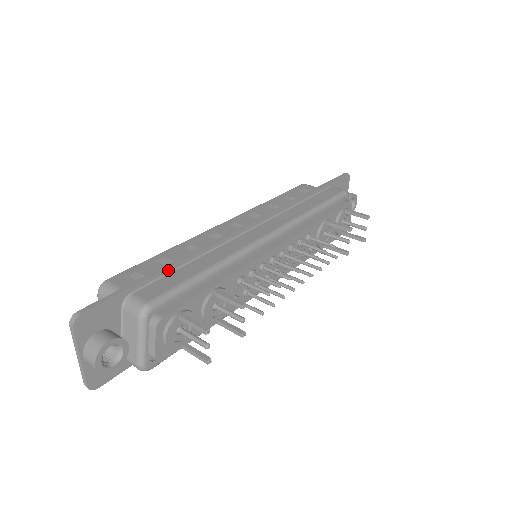
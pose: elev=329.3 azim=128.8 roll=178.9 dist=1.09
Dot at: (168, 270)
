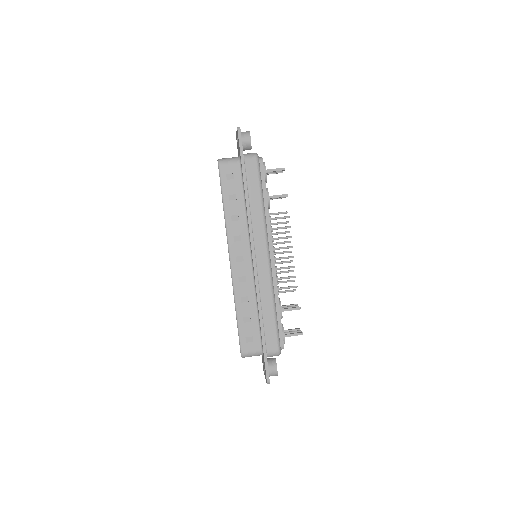
Dot at: (263, 329)
